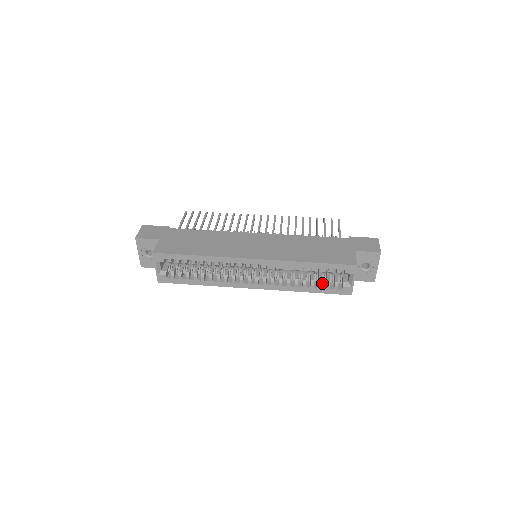
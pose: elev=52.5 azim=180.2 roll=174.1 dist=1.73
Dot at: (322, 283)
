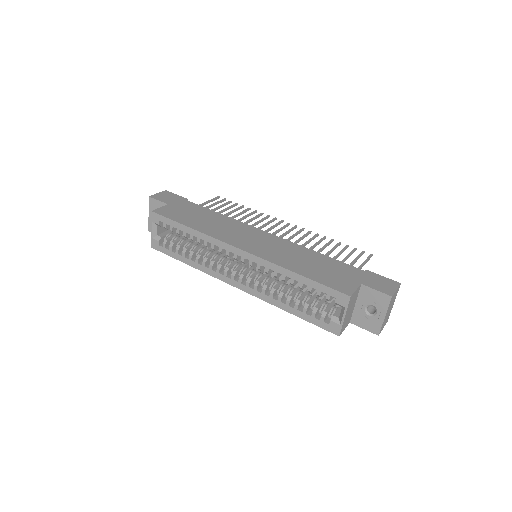
Dot at: (311, 309)
